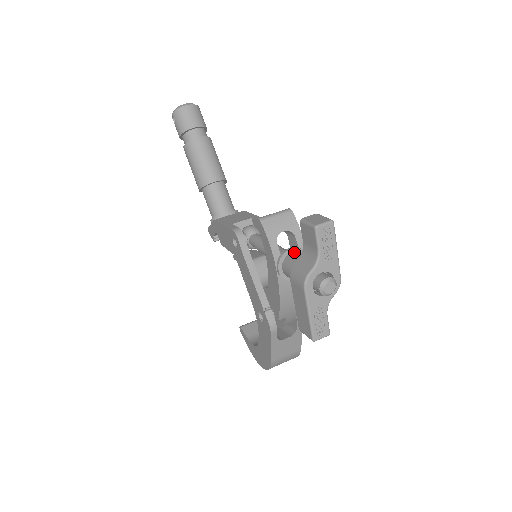
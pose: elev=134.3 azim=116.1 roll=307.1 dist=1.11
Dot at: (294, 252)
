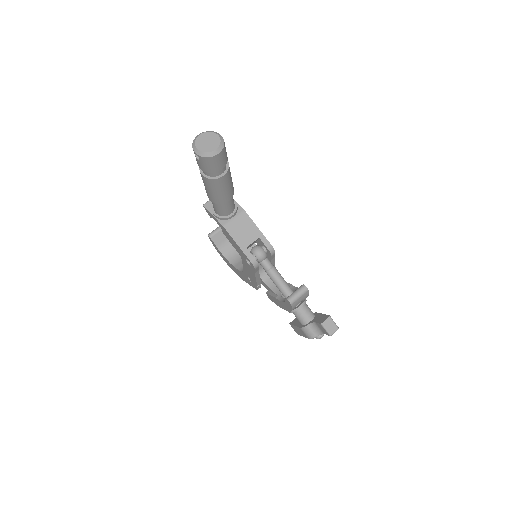
Dot at: (302, 307)
